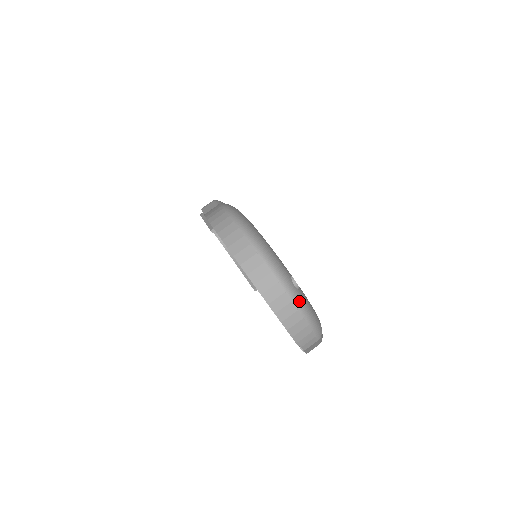
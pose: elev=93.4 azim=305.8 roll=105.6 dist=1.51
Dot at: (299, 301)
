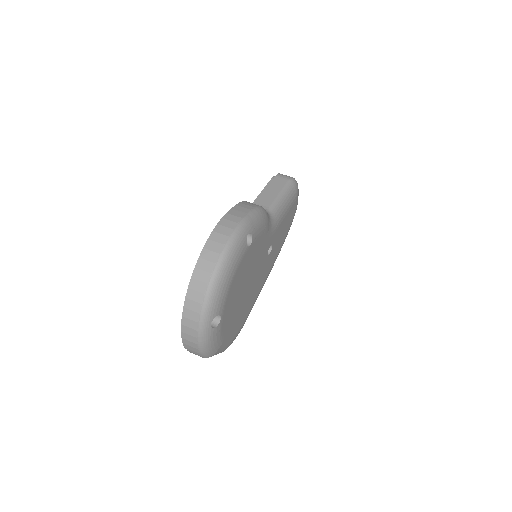
Dot at: (203, 335)
